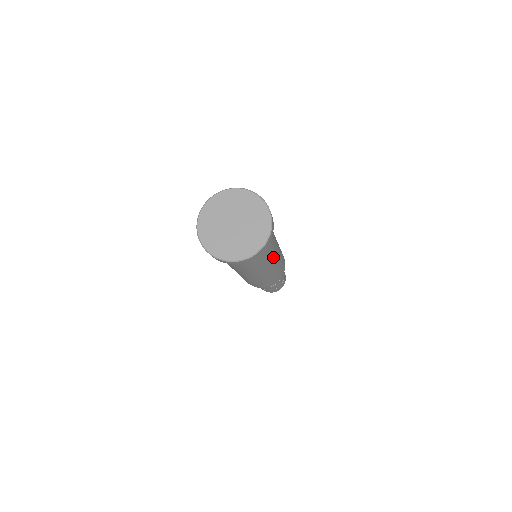
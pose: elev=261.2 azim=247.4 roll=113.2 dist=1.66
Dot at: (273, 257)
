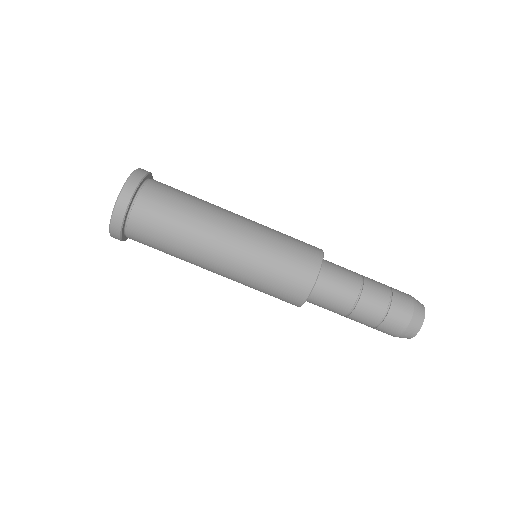
Dot at: (216, 211)
